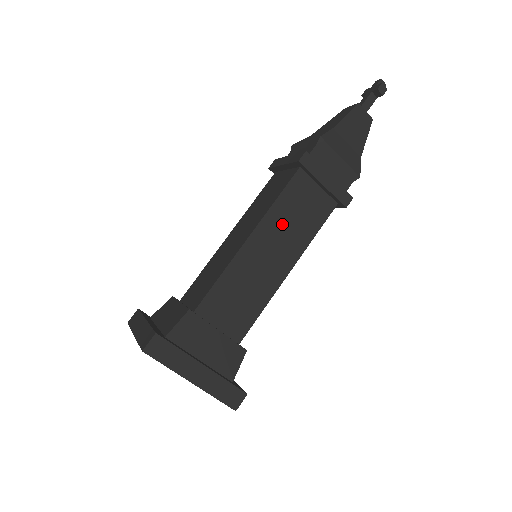
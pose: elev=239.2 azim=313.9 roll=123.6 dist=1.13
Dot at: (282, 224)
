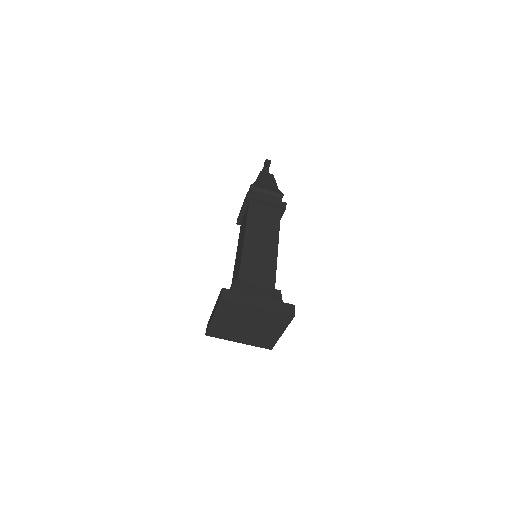
Dot at: (258, 228)
